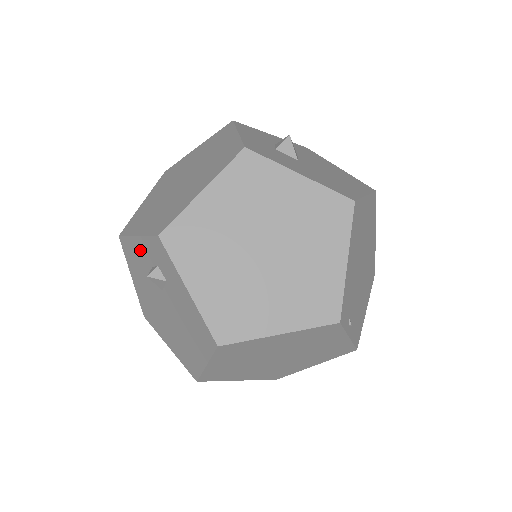
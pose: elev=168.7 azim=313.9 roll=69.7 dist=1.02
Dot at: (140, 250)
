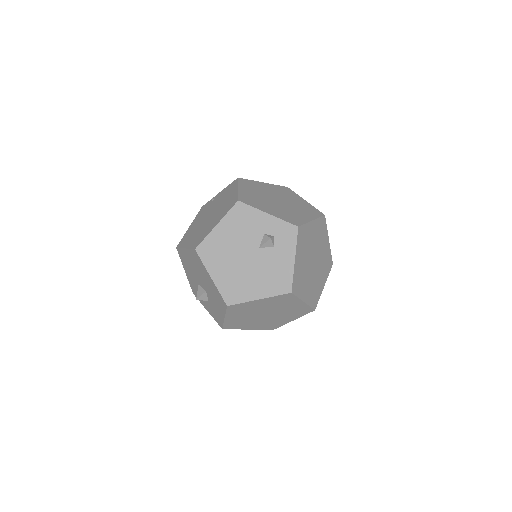
Dot at: (261, 220)
